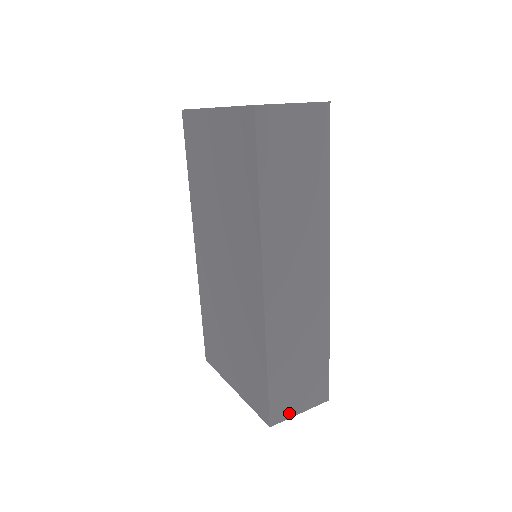
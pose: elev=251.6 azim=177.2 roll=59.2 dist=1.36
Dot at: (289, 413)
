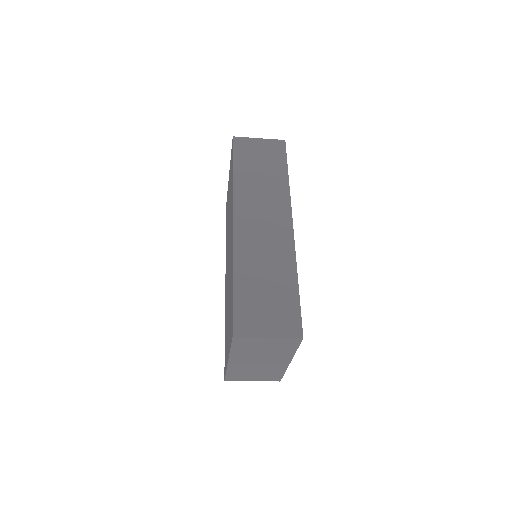
Dot at: (255, 332)
